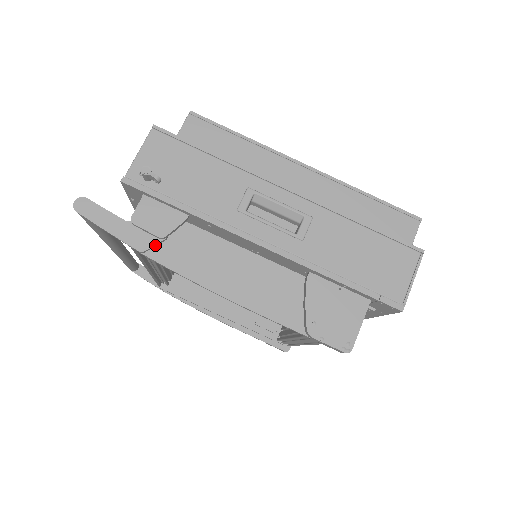
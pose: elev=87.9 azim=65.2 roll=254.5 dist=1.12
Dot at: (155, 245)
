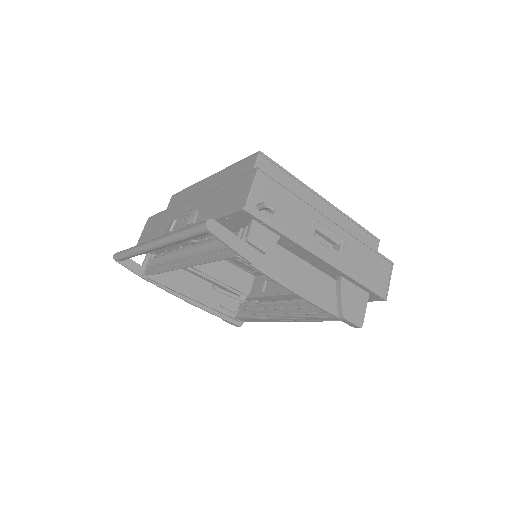
Dot at: (259, 258)
